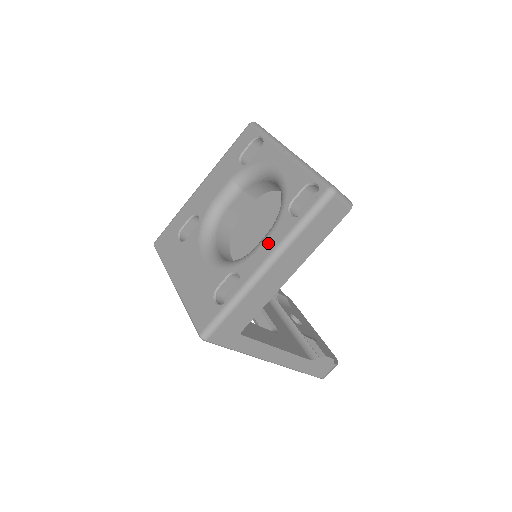
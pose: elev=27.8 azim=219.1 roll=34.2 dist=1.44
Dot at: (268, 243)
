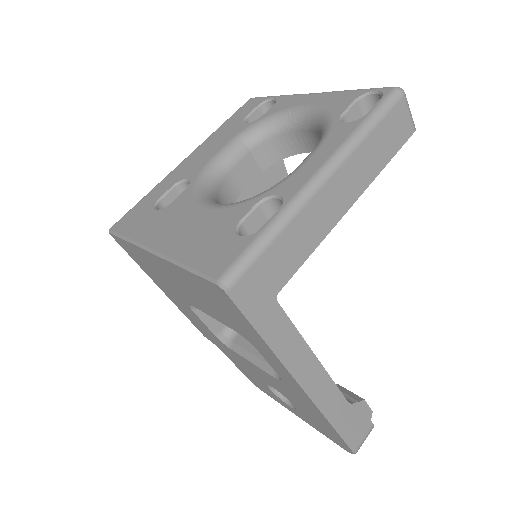
Dot at: (320, 153)
